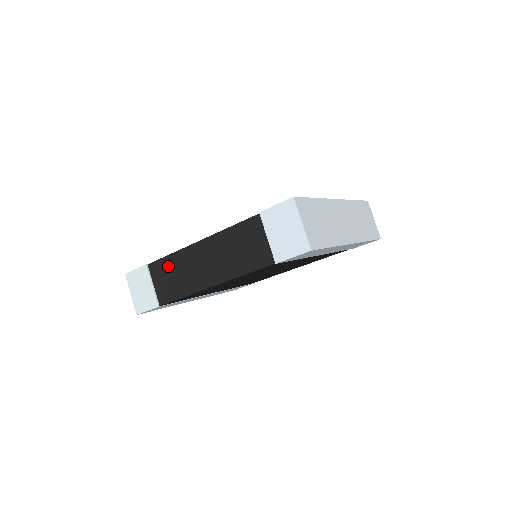
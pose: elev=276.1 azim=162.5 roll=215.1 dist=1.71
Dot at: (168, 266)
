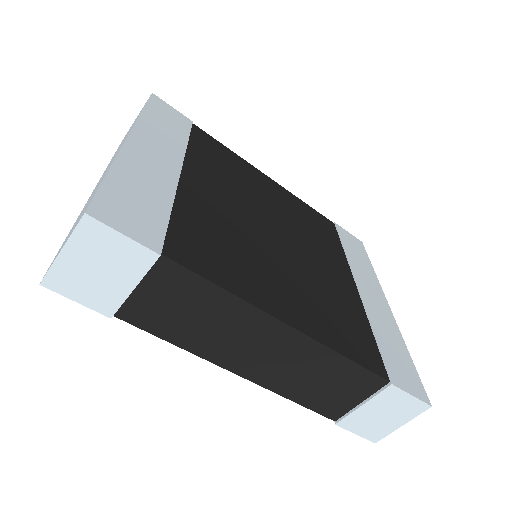
Dot at: (200, 297)
